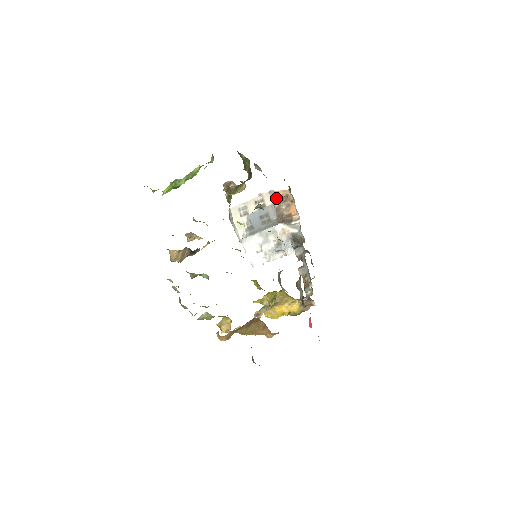
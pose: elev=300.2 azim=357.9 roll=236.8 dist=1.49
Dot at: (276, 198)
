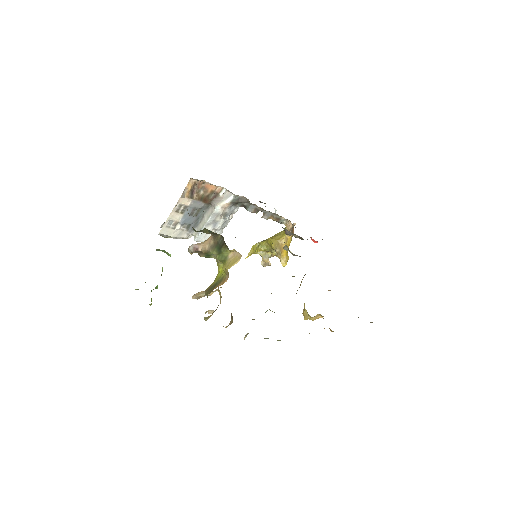
Dot at: (190, 194)
